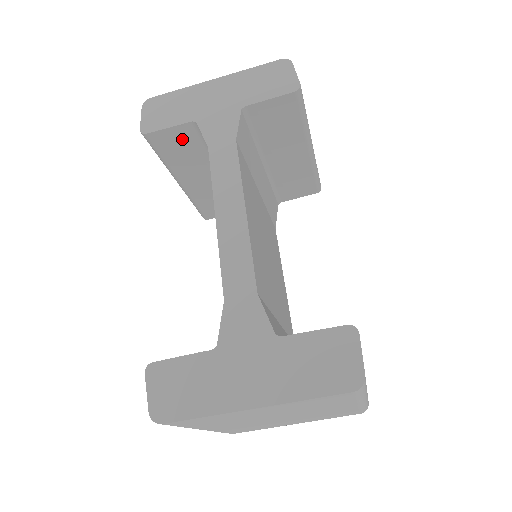
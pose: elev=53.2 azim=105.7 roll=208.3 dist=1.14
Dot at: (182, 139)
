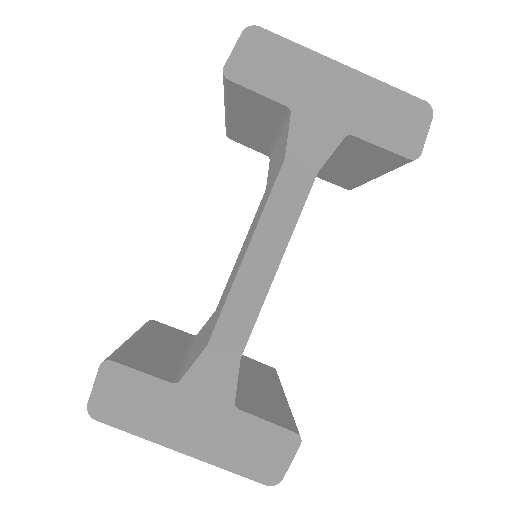
Dot at: (263, 104)
